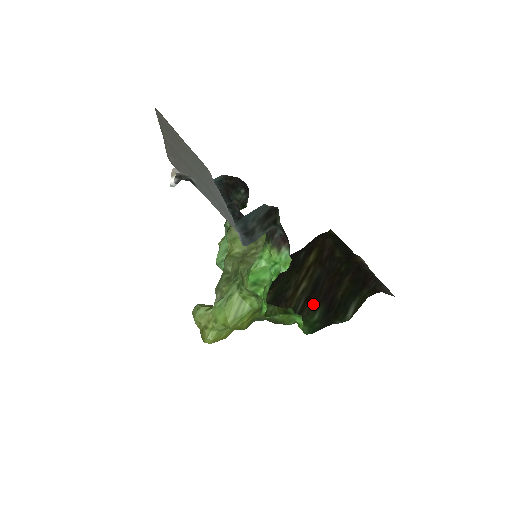
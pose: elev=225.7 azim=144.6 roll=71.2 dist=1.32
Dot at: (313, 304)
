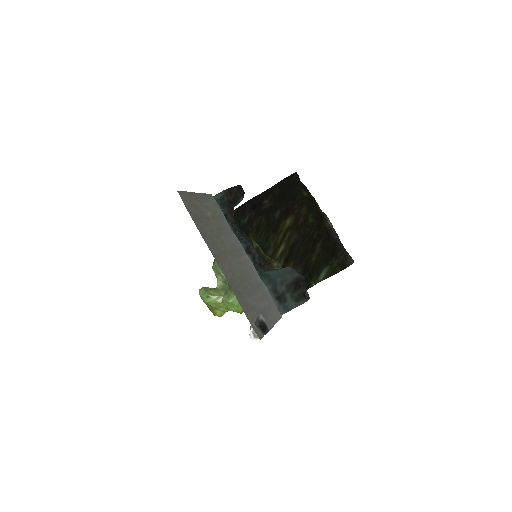
Dot at: (292, 266)
